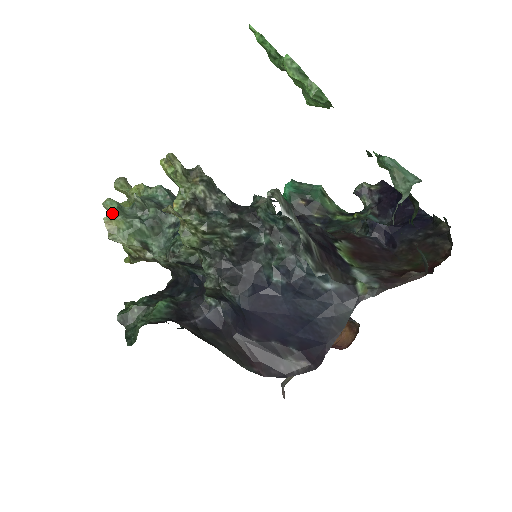
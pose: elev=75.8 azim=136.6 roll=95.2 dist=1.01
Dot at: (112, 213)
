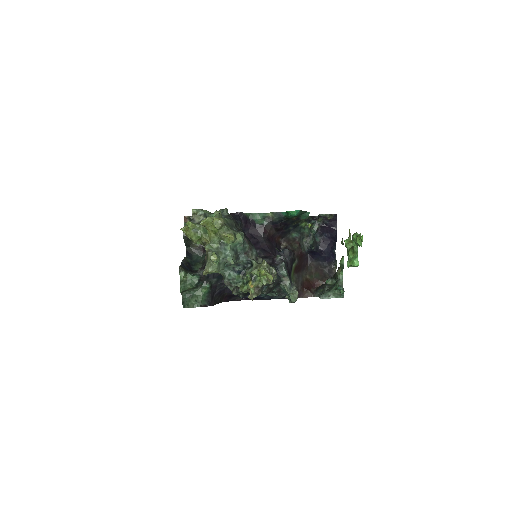
Dot at: (214, 267)
